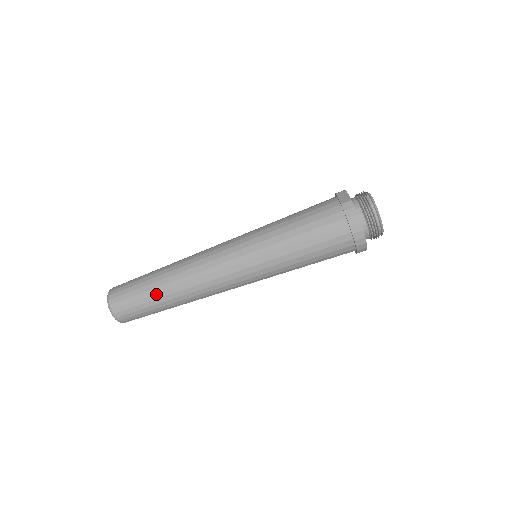
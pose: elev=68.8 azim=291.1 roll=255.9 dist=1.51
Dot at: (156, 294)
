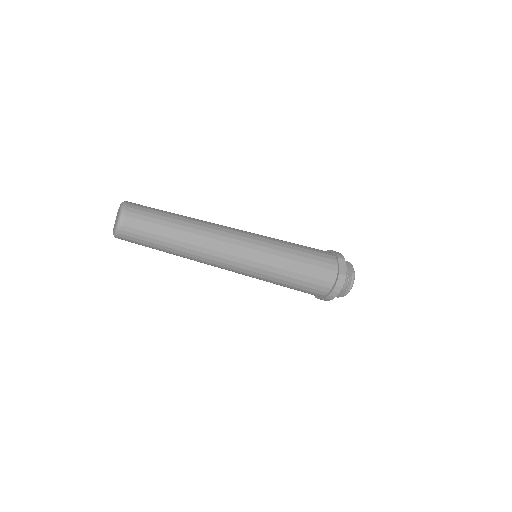
Dot at: (169, 244)
